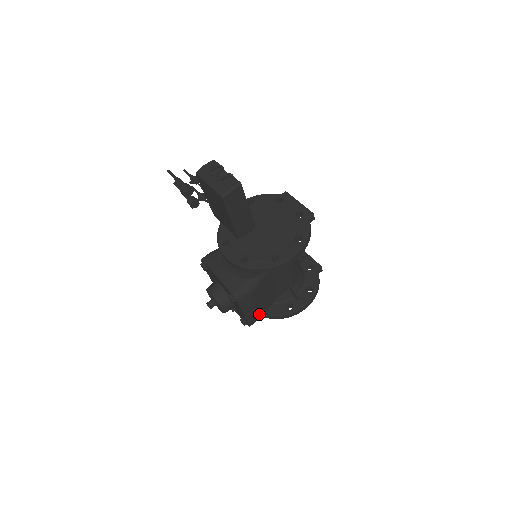
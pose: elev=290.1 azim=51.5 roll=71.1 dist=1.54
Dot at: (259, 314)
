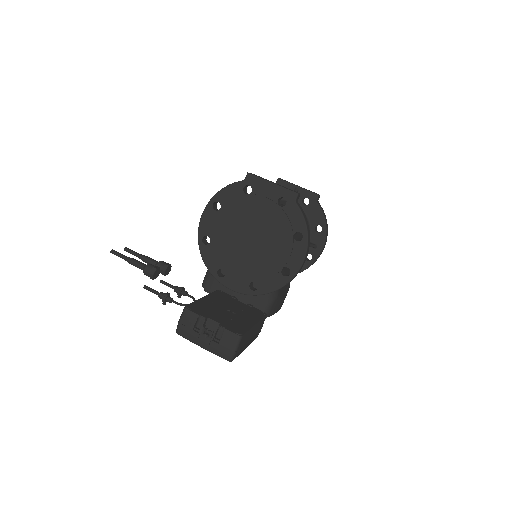
Dot at: occluded
